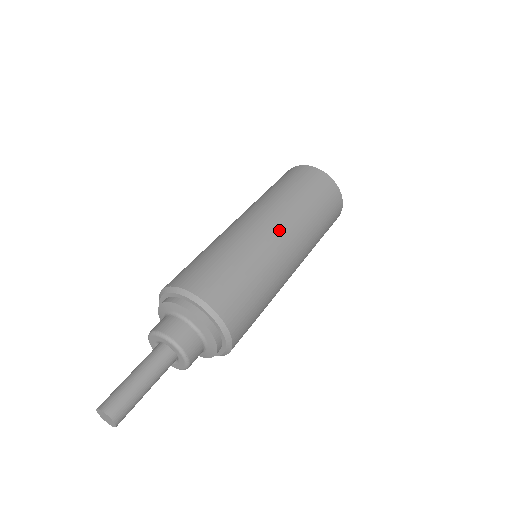
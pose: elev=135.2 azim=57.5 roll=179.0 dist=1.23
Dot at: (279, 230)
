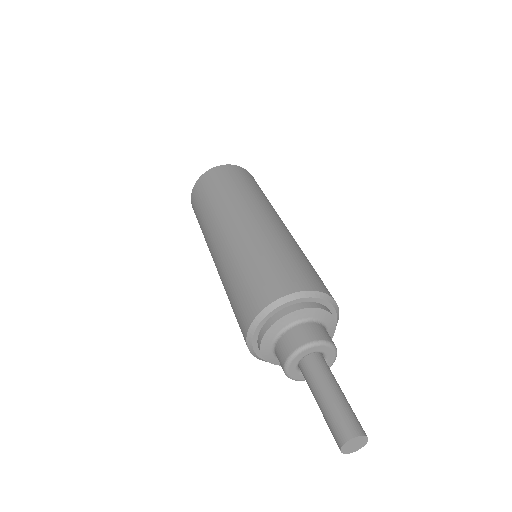
Dot at: (280, 220)
